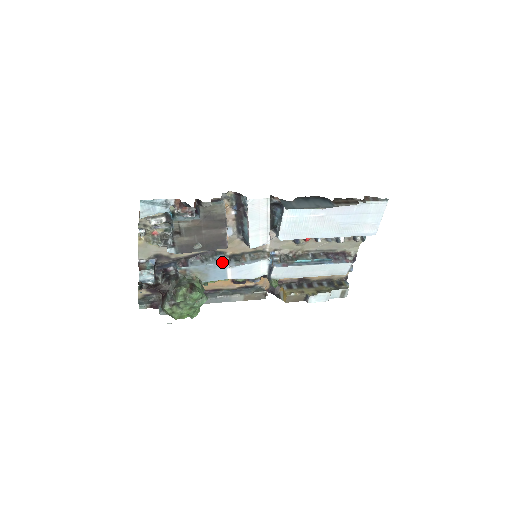
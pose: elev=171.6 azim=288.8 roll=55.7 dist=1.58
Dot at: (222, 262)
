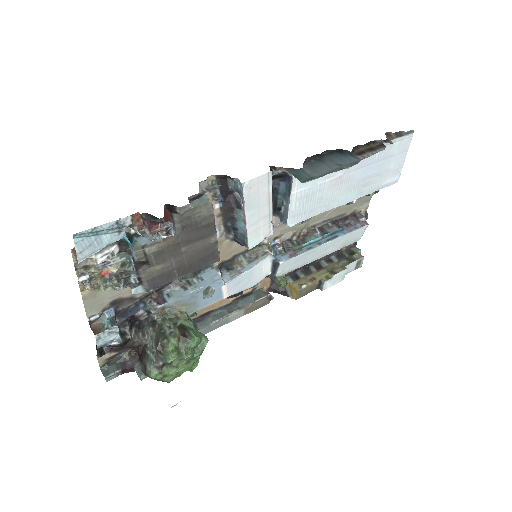
Dot at: (214, 280)
